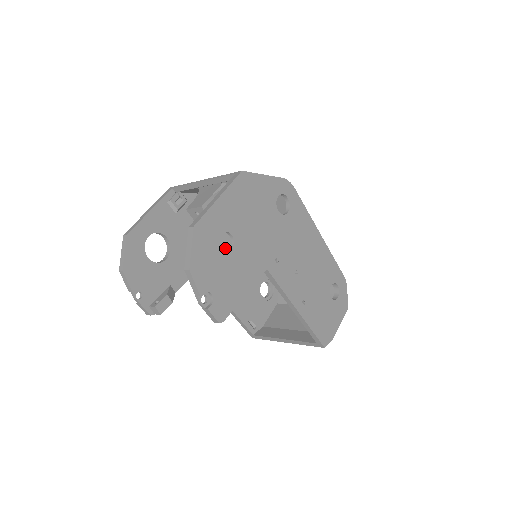
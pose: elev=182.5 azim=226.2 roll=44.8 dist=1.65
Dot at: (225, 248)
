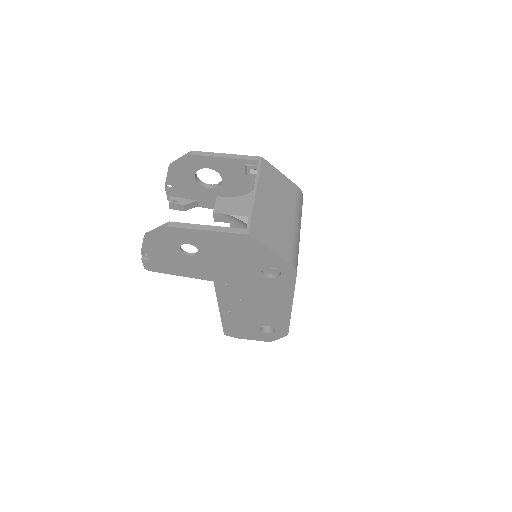
Dot at: occluded
